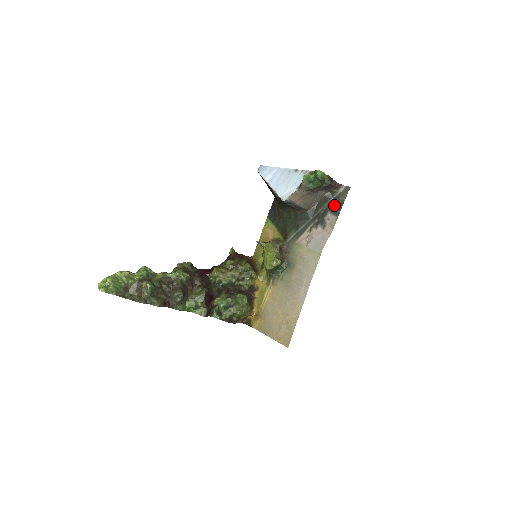
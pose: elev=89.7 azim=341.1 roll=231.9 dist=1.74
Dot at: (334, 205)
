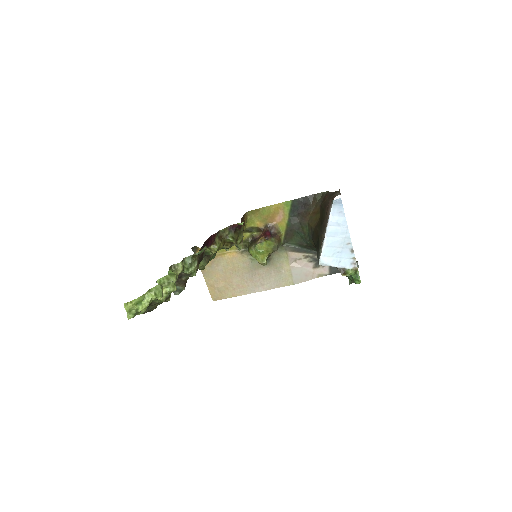
Dot at: occluded
